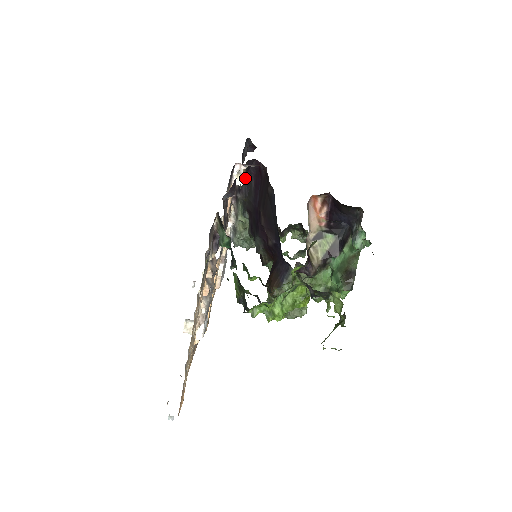
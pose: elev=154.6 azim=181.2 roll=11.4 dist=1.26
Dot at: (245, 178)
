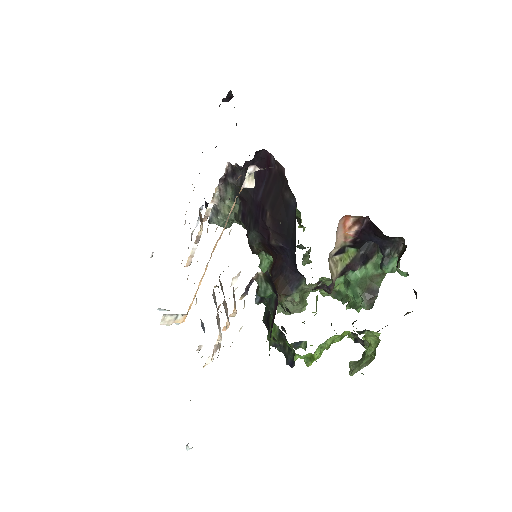
Dot at: (245, 166)
